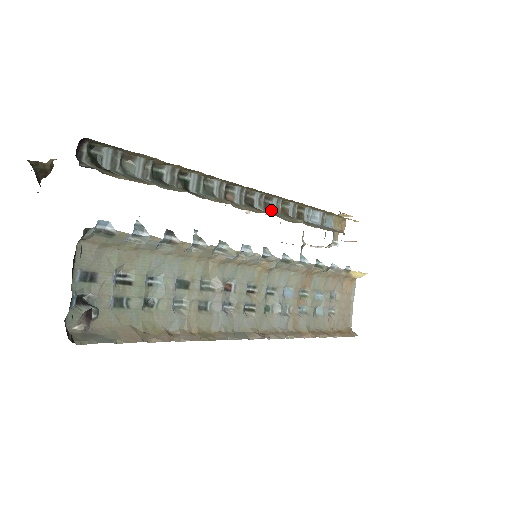
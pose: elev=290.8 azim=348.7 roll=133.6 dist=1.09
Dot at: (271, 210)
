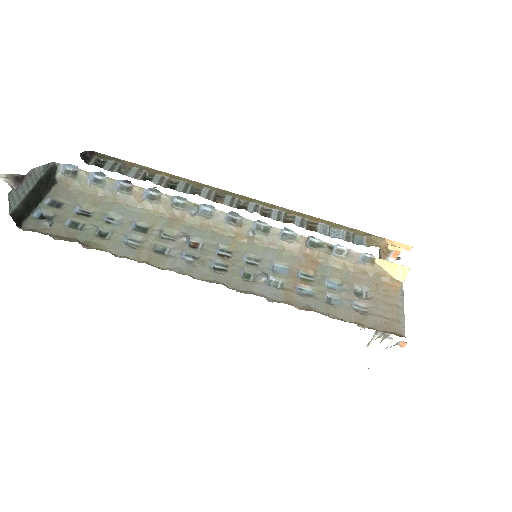
Dot at: (270, 217)
